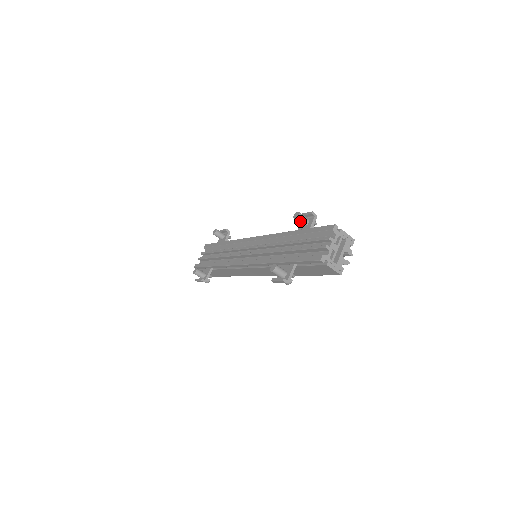
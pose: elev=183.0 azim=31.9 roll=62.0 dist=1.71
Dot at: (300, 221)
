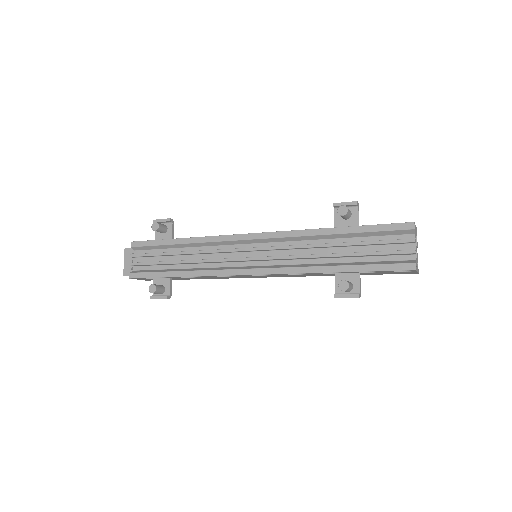
Dot at: (346, 216)
